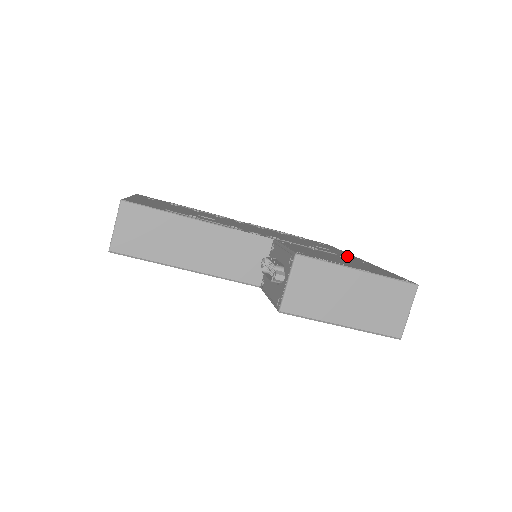
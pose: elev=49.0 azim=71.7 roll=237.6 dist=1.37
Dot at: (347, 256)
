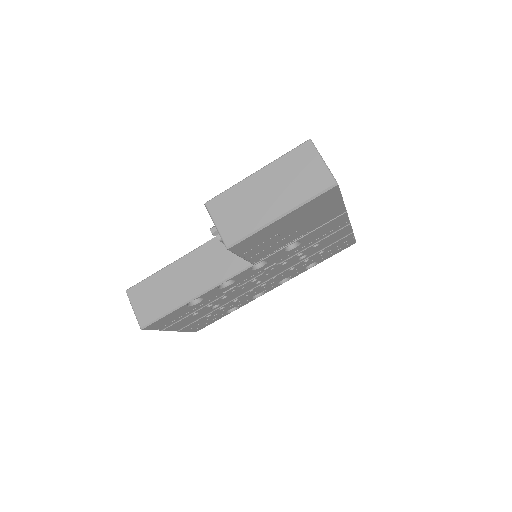
Dot at: occluded
